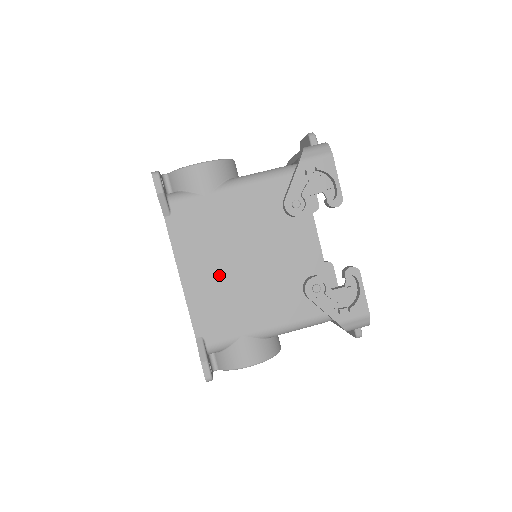
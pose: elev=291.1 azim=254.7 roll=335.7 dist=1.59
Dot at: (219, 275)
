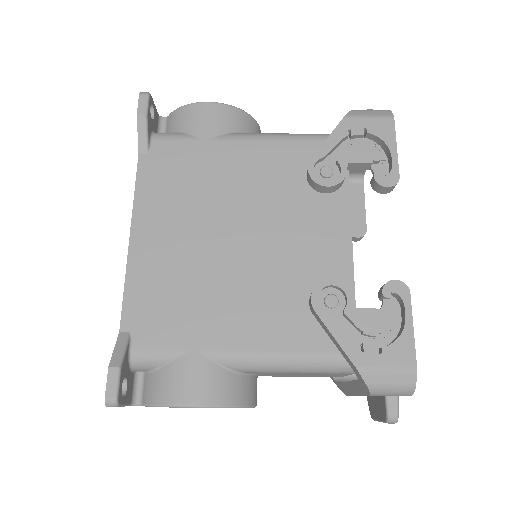
Dot at: (187, 247)
